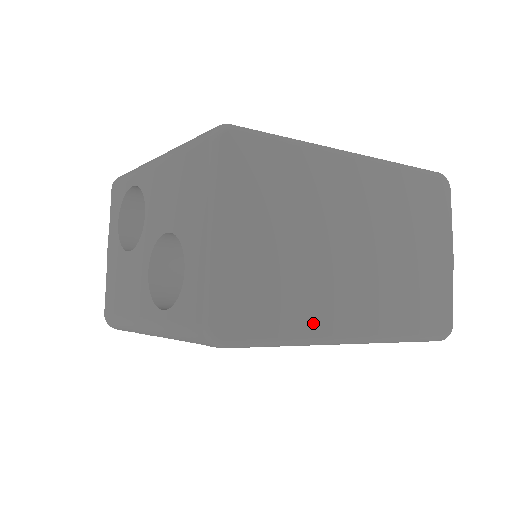
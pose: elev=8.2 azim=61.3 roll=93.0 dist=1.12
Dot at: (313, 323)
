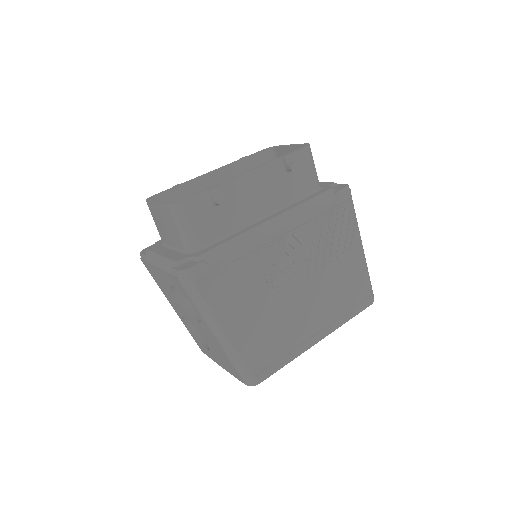
Dot at: occluded
